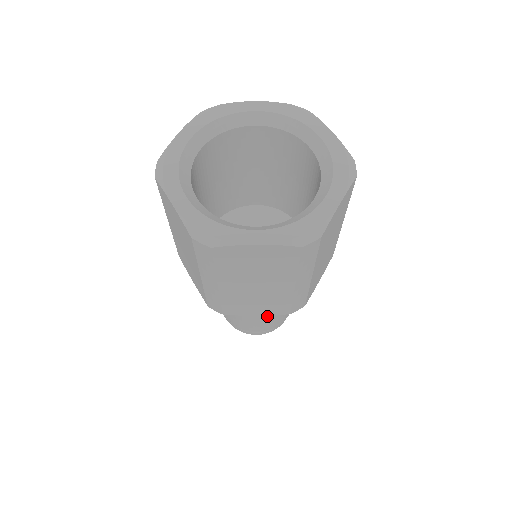
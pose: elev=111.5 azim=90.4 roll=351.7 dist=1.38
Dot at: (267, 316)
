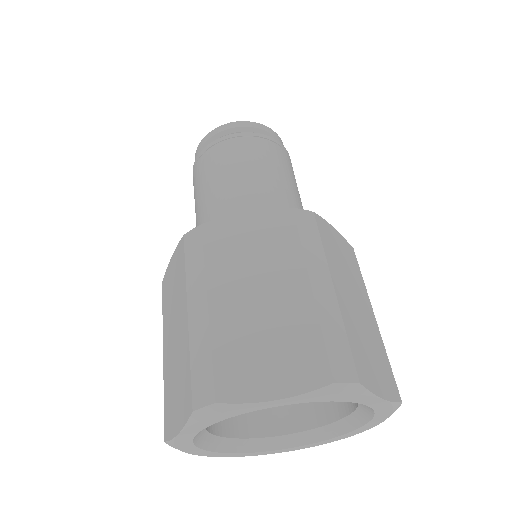
Dot at: occluded
